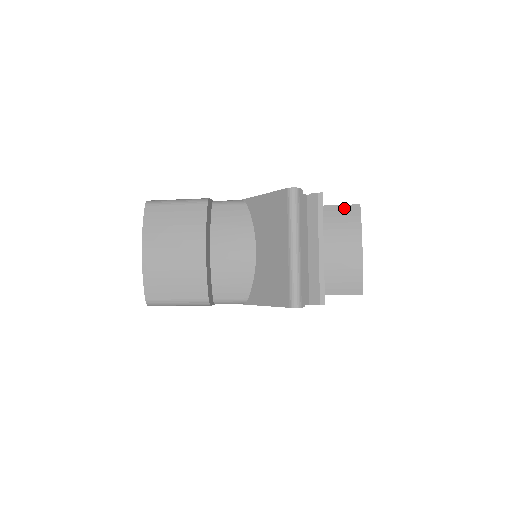
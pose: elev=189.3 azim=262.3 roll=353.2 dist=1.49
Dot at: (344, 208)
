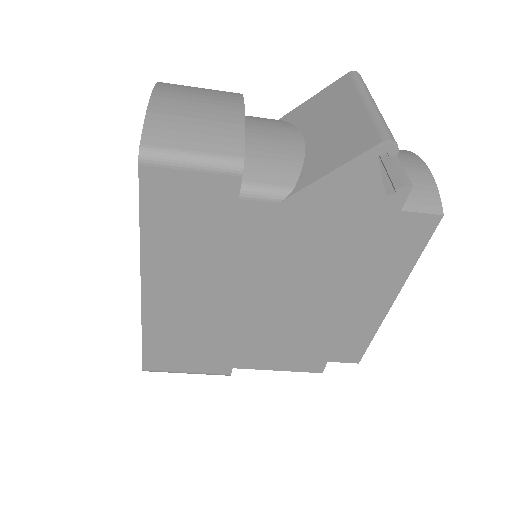
Dot at: occluded
